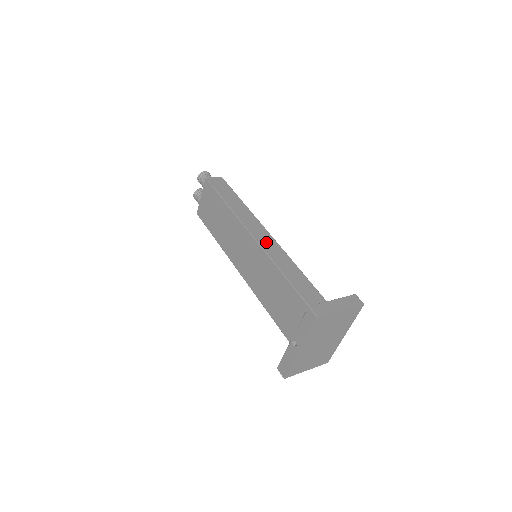
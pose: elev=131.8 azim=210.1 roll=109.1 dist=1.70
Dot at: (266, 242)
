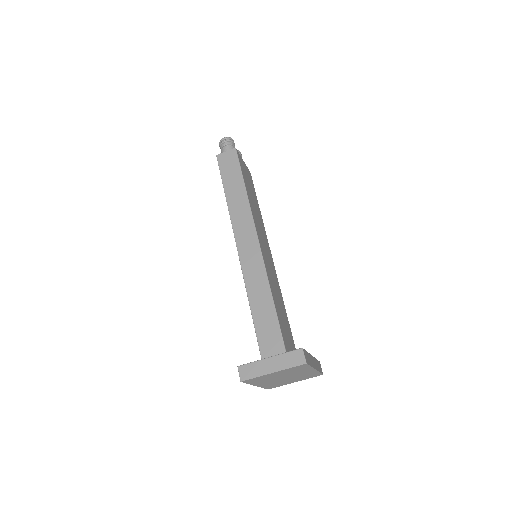
Dot at: (248, 255)
